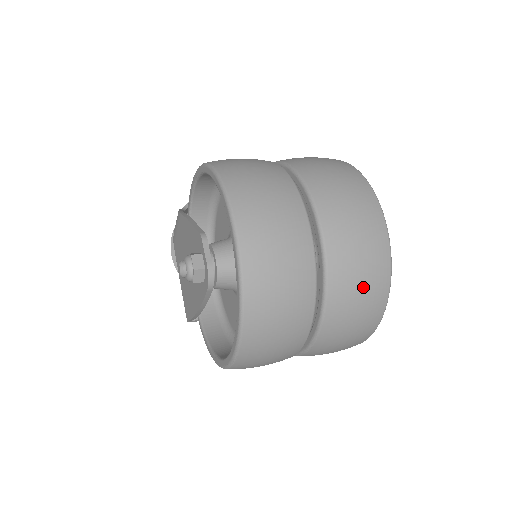
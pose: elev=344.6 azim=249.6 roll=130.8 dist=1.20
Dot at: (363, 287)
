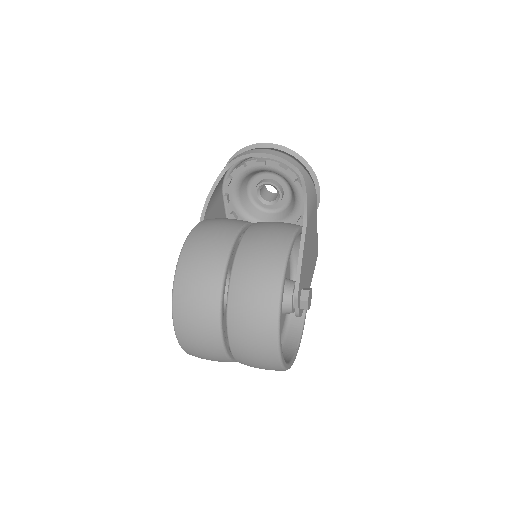
Dot at: occluded
